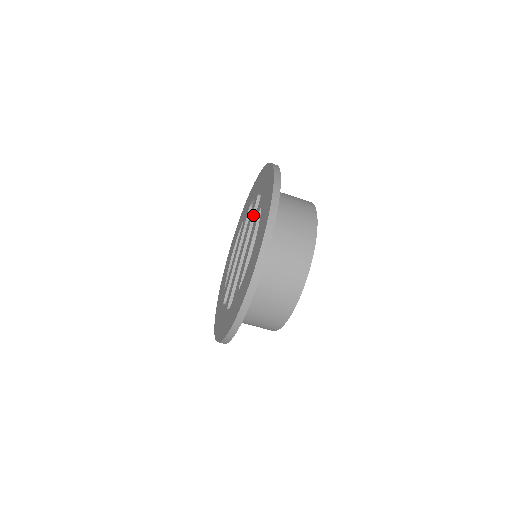
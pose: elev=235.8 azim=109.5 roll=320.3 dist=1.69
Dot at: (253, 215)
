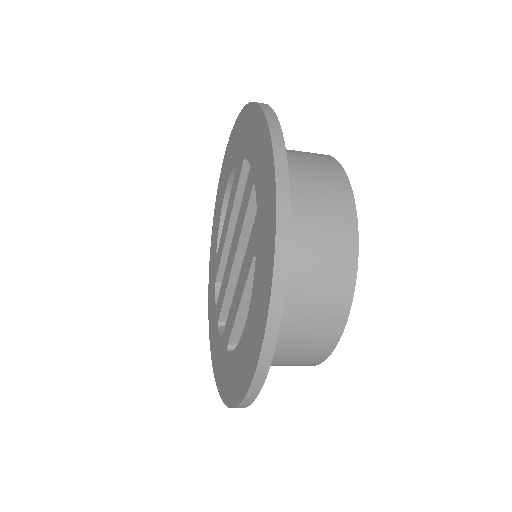
Dot at: (247, 214)
